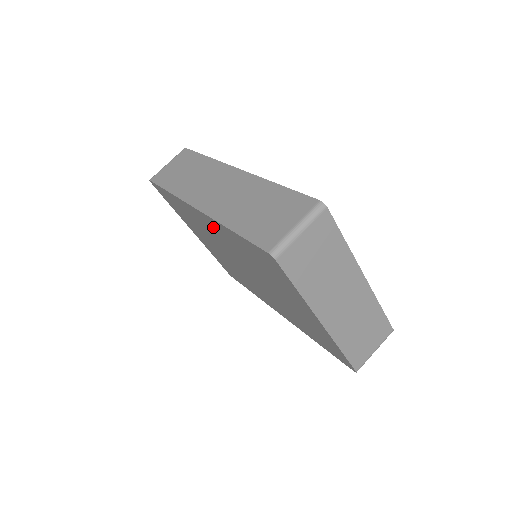
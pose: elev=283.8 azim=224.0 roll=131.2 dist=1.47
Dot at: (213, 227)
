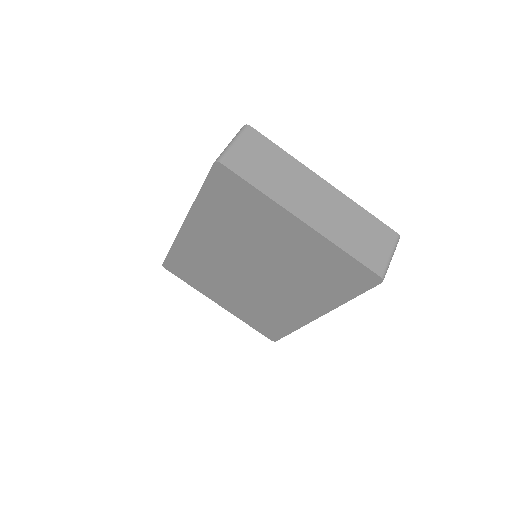
Dot at: (201, 231)
